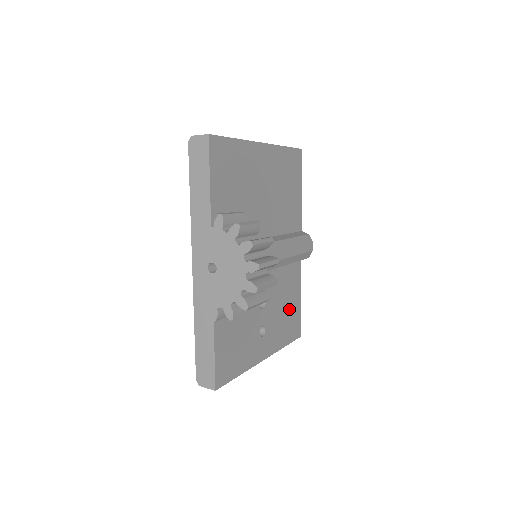
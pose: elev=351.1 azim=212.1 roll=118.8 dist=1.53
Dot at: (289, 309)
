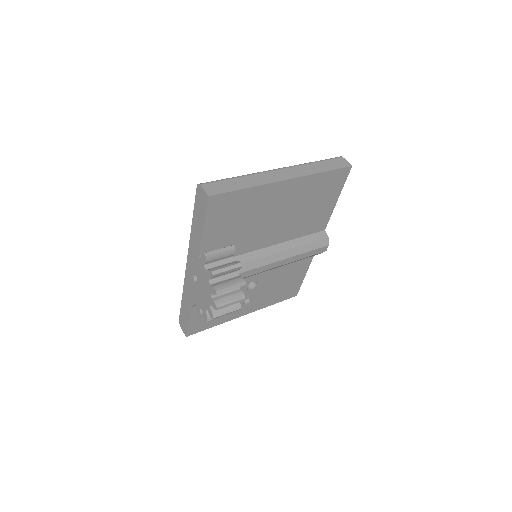
Dot at: (287, 283)
